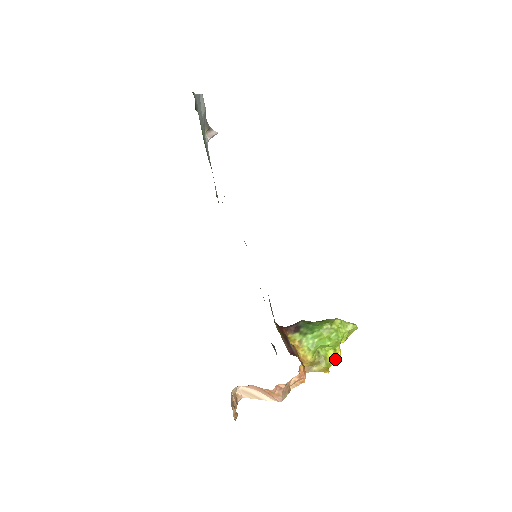
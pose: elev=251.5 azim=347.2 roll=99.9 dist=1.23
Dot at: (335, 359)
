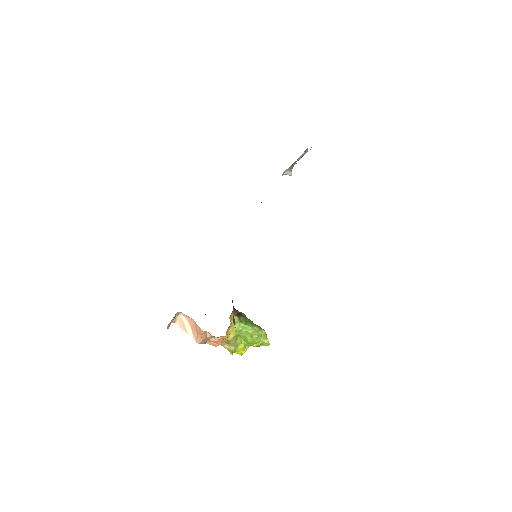
Dot at: (240, 352)
